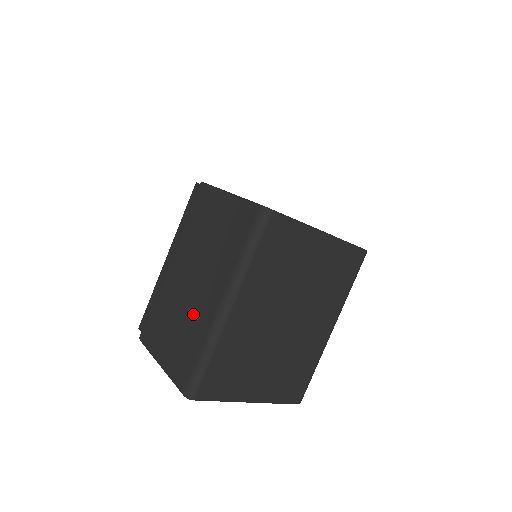
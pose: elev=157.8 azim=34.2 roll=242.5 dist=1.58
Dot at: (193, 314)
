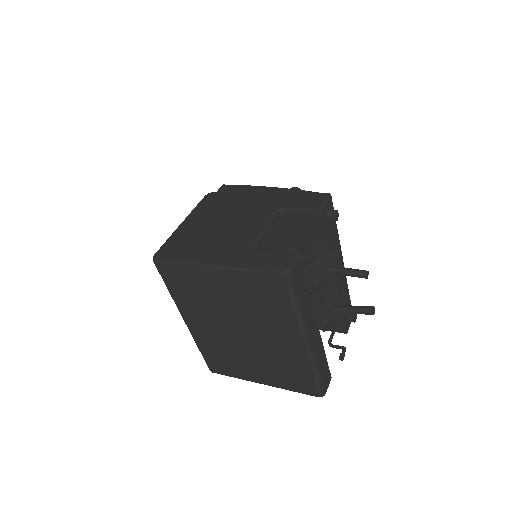
Dot at: occluded
